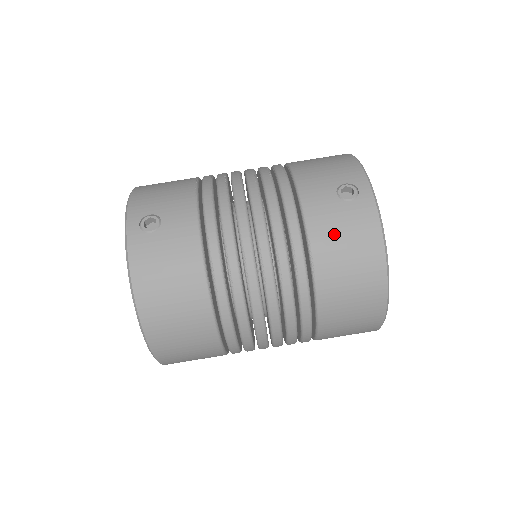
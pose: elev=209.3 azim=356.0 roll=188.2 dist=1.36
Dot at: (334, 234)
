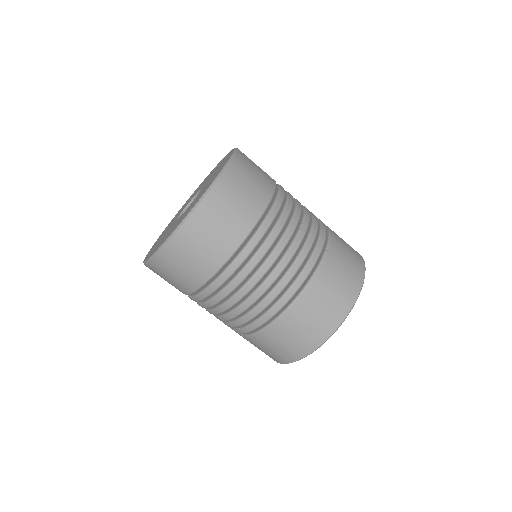
Dot at: (343, 247)
